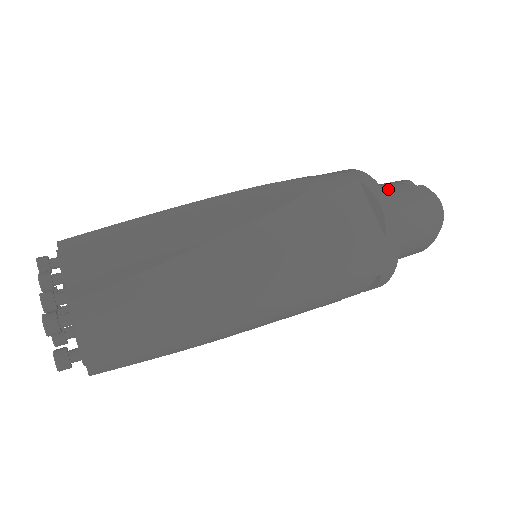
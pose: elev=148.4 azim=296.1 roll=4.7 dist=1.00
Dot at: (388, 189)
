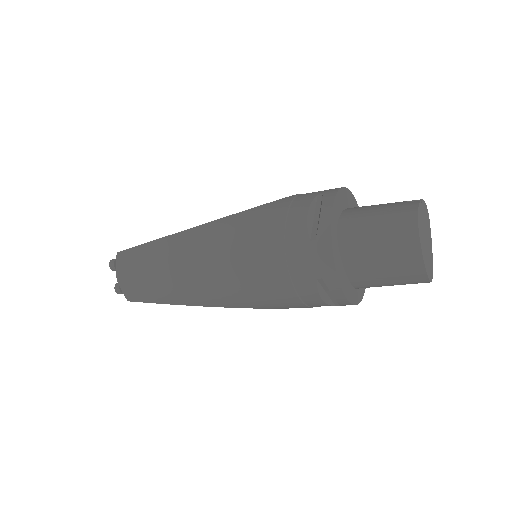
Dot at: (376, 205)
